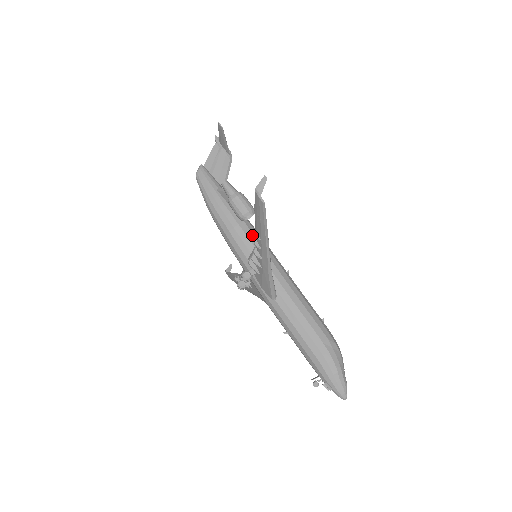
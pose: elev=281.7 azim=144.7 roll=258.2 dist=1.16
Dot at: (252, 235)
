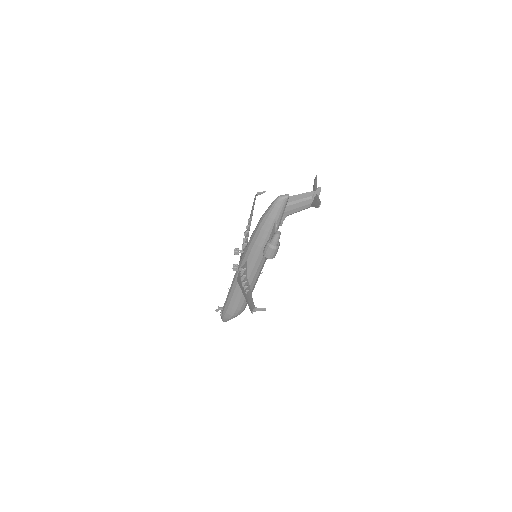
Dot at: (262, 256)
